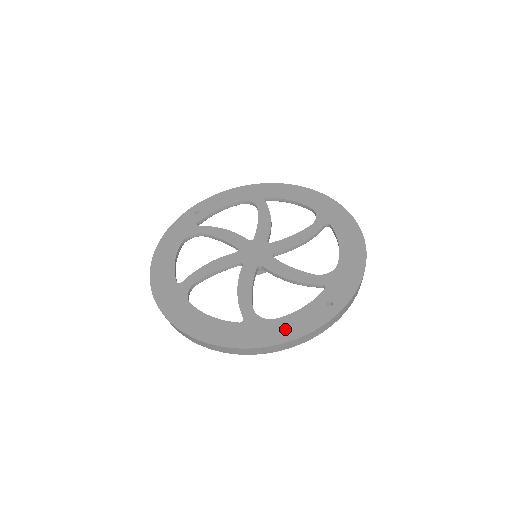
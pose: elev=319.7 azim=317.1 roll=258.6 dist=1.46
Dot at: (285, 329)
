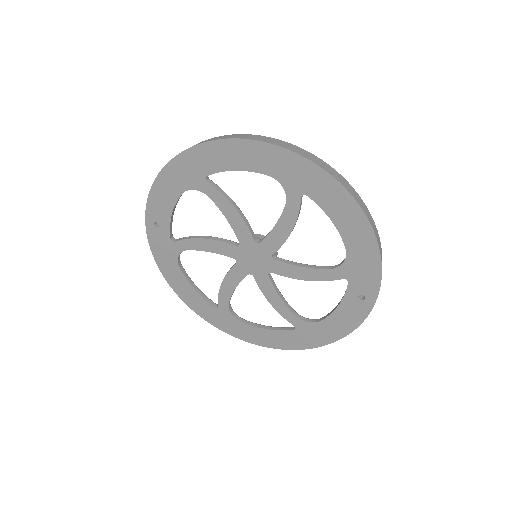
Dot at: (335, 328)
